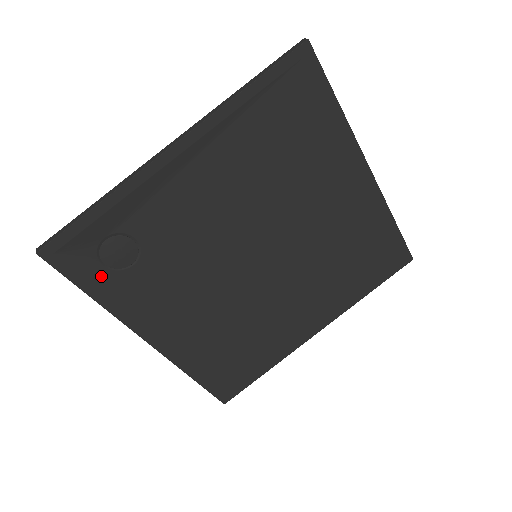
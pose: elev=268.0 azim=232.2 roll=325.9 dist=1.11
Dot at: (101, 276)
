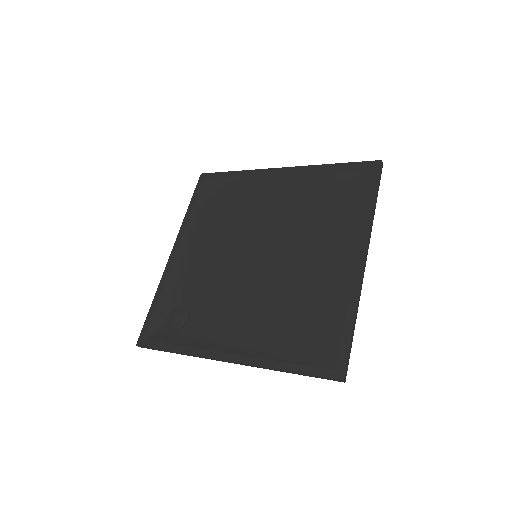
Dot at: (174, 336)
